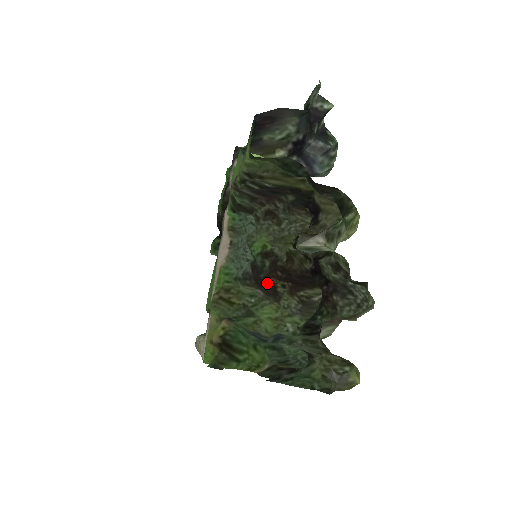
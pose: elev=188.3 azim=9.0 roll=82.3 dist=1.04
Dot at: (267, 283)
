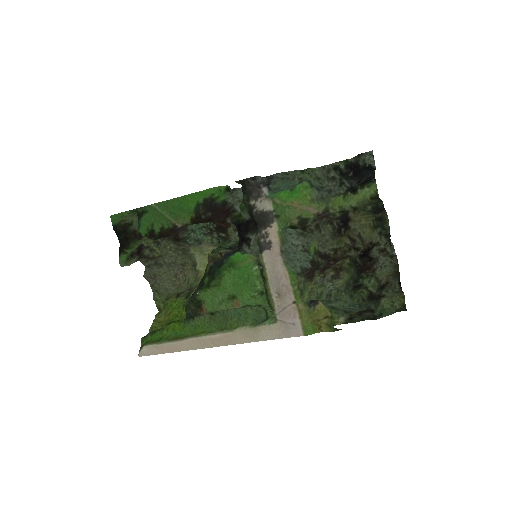
Dot at: (313, 271)
